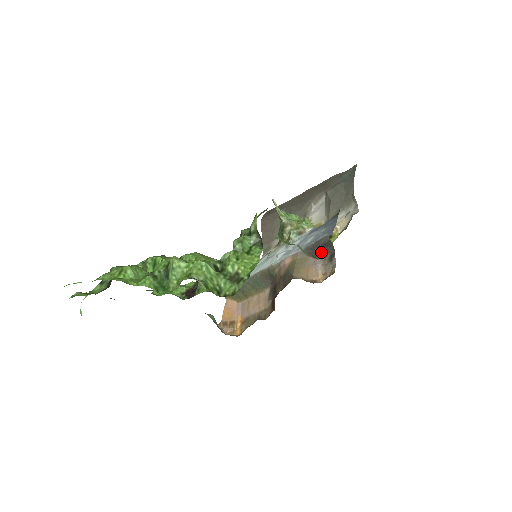
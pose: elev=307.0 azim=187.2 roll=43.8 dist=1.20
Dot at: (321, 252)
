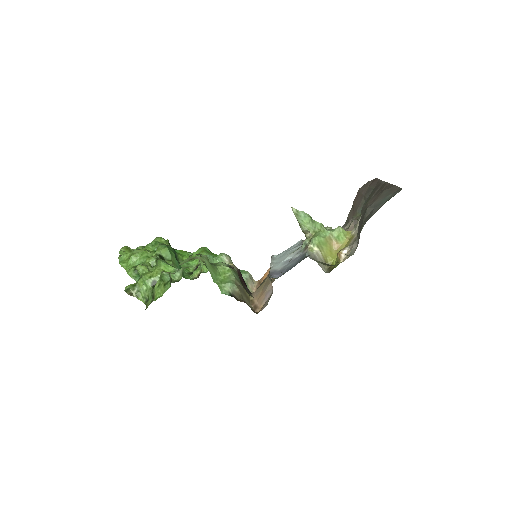
Dot at: occluded
